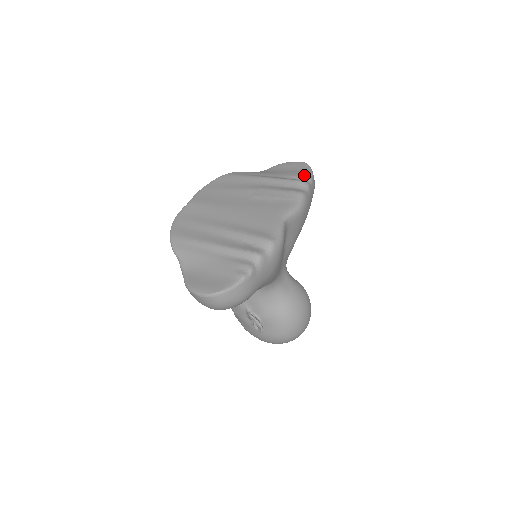
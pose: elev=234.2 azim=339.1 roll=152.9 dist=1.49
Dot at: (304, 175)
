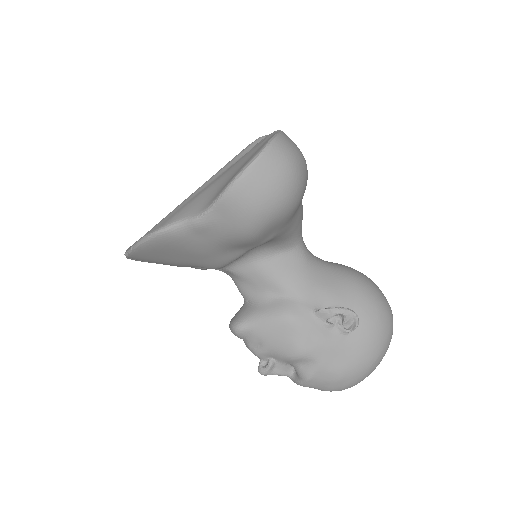
Dot at: occluded
